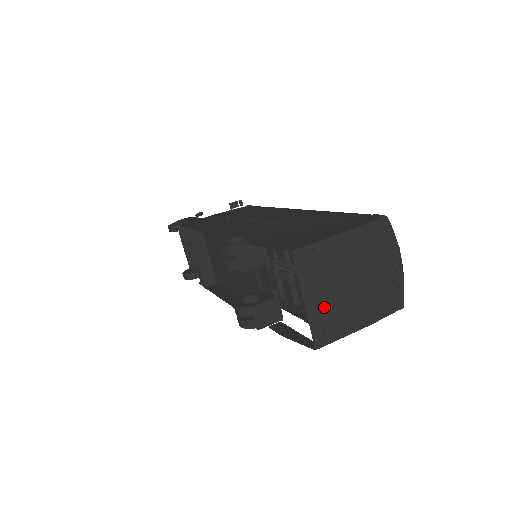
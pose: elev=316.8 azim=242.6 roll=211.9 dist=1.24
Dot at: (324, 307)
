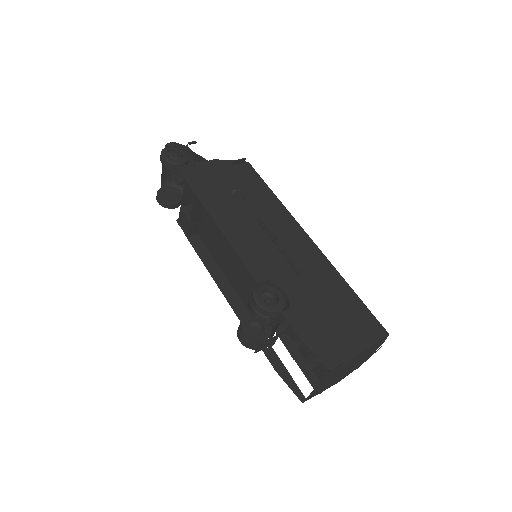
Dot at: (322, 385)
